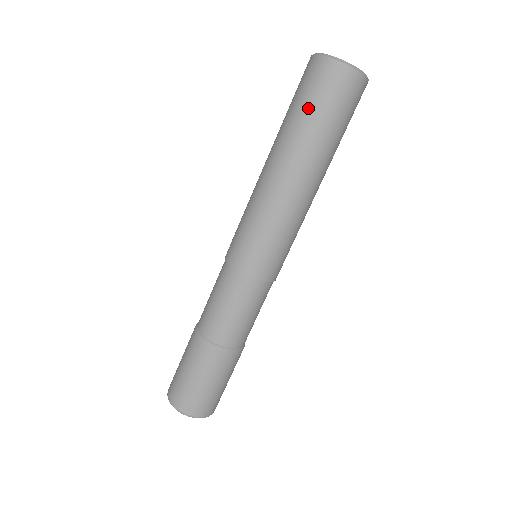
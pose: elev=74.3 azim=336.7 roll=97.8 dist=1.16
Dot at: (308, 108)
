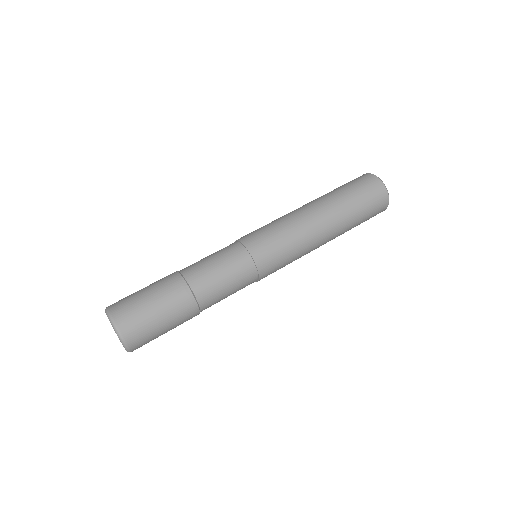
Dot at: (342, 186)
